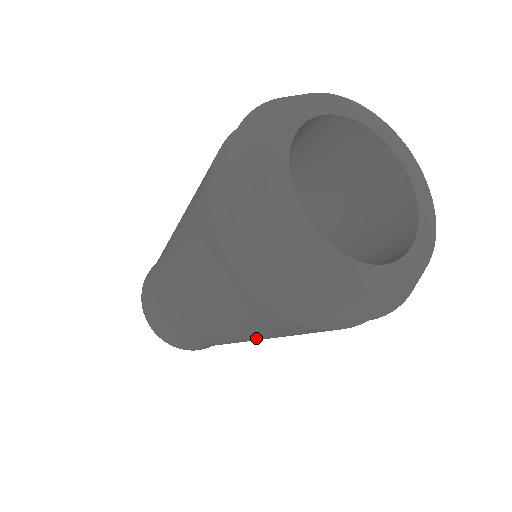
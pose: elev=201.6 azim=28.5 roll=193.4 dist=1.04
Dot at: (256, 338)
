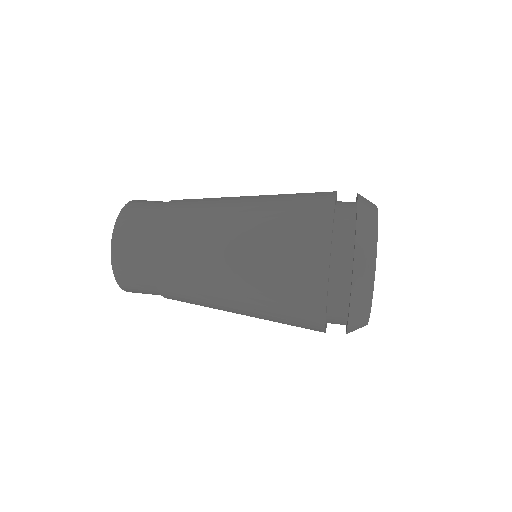
Dot at: occluded
